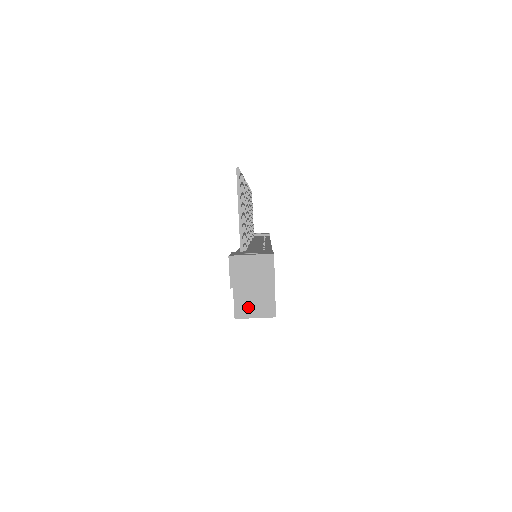
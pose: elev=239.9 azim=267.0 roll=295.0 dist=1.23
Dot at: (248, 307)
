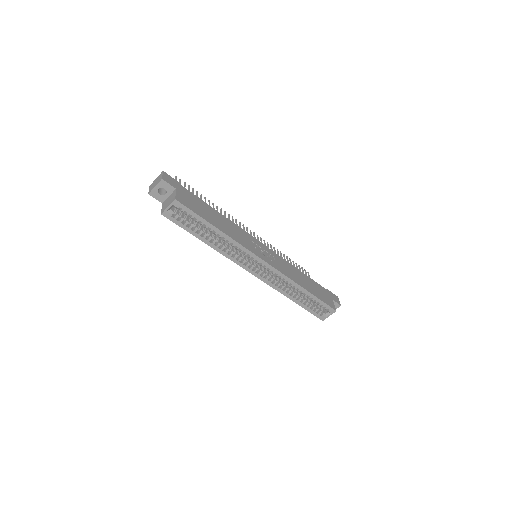
Dot at: (166, 206)
